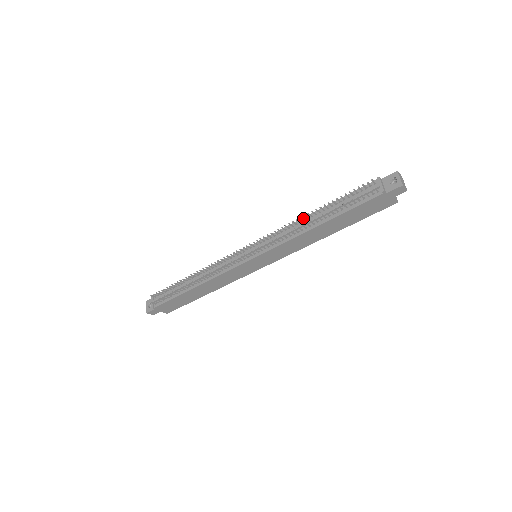
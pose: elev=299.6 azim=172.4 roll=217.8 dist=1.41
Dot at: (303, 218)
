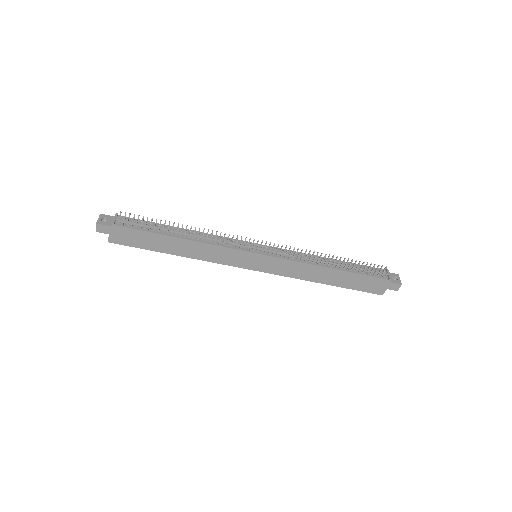
Dot at: (319, 256)
